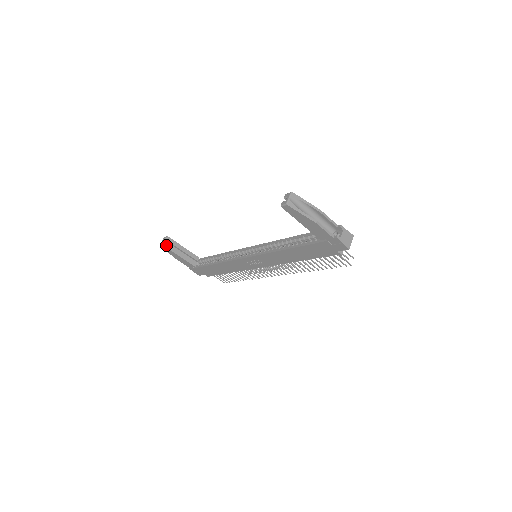
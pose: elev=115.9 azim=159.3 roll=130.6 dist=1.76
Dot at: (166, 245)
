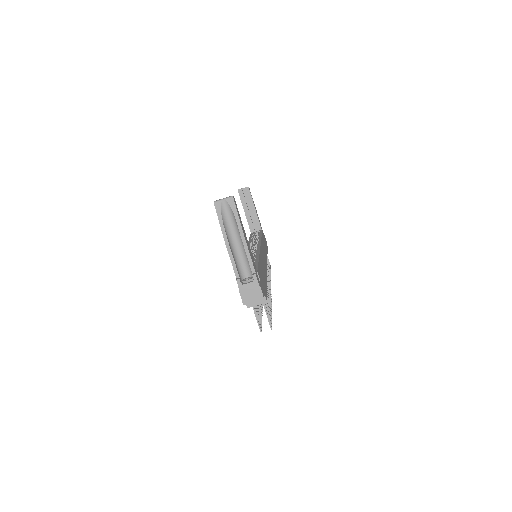
Dot at: (241, 193)
